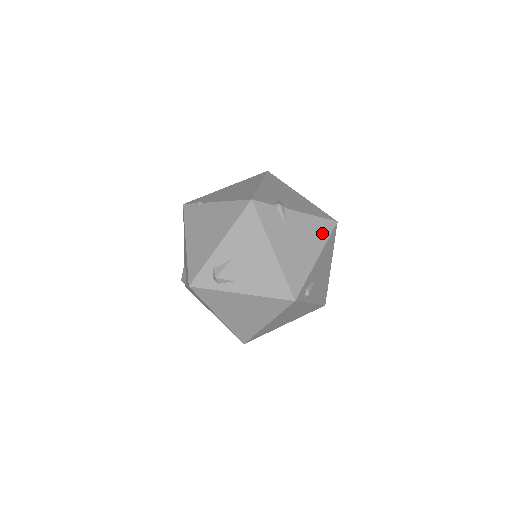
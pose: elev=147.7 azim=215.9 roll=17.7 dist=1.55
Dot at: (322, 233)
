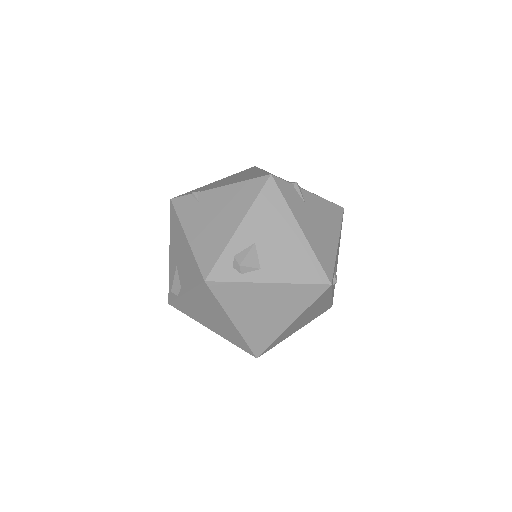
Dot at: (335, 217)
